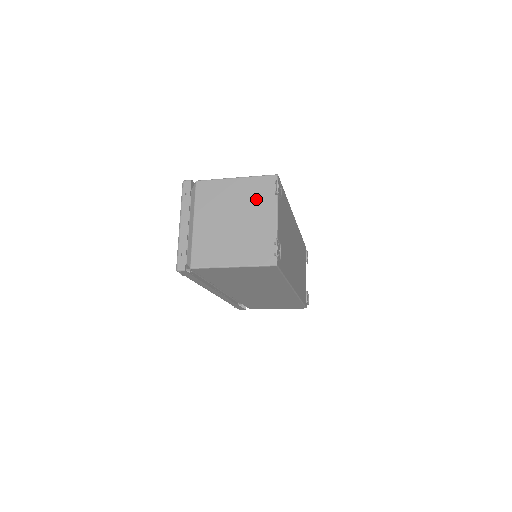
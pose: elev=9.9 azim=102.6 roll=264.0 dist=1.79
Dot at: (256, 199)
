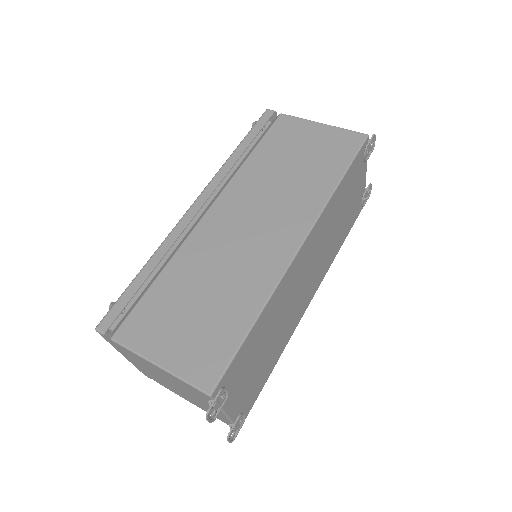
Dot at: (193, 393)
